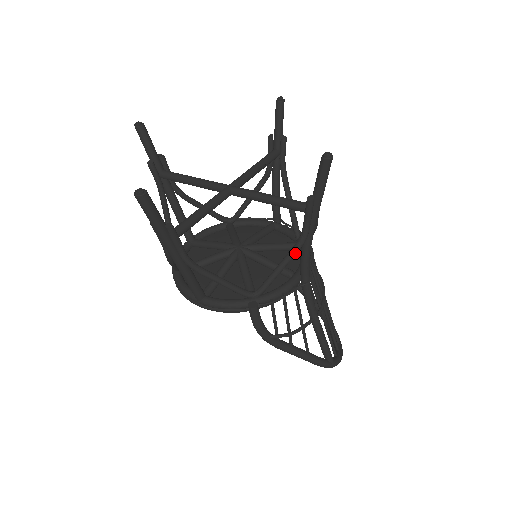
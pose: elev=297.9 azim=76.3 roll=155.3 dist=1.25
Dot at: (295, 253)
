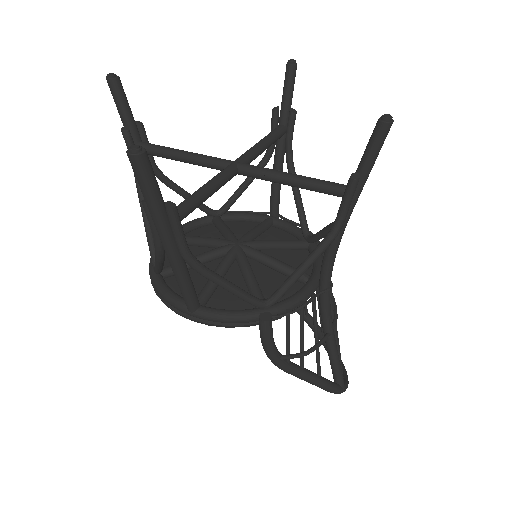
Dot at: (324, 249)
